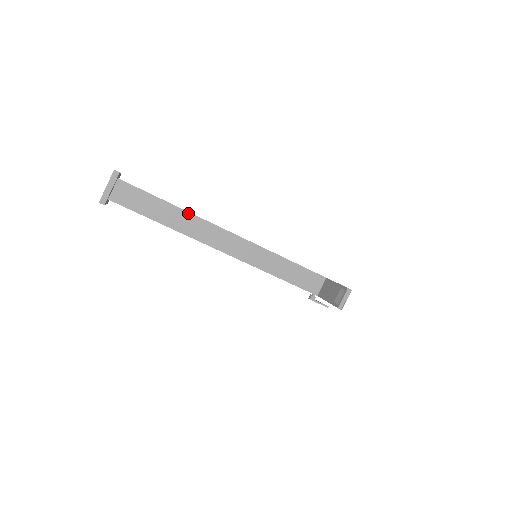
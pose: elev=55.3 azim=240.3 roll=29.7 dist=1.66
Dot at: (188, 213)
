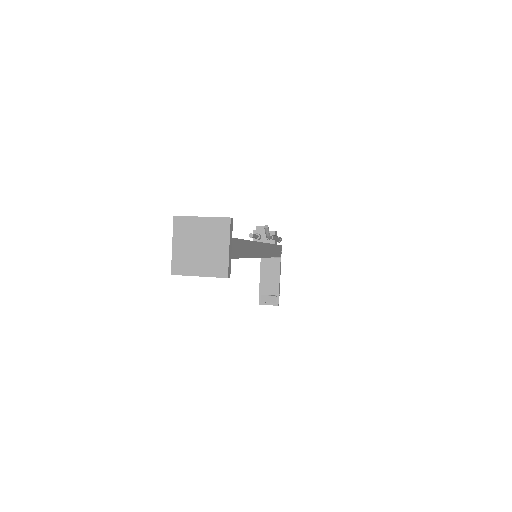
Dot at: occluded
